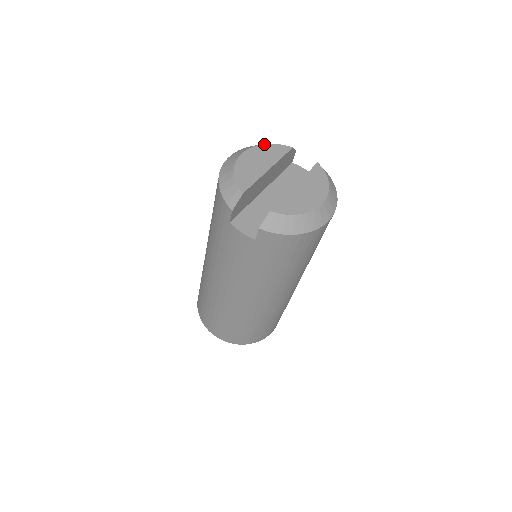
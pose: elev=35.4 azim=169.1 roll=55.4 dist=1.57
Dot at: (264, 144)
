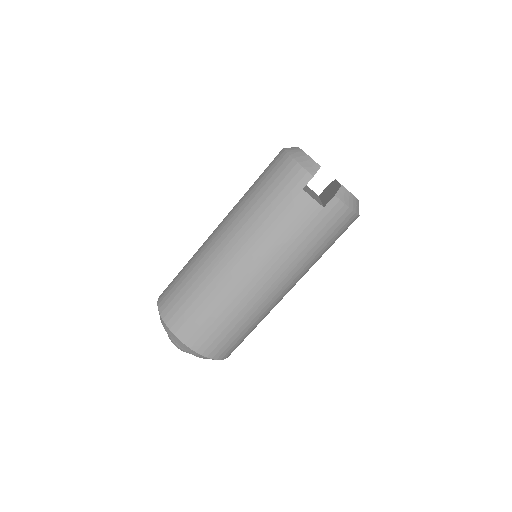
Dot at: occluded
